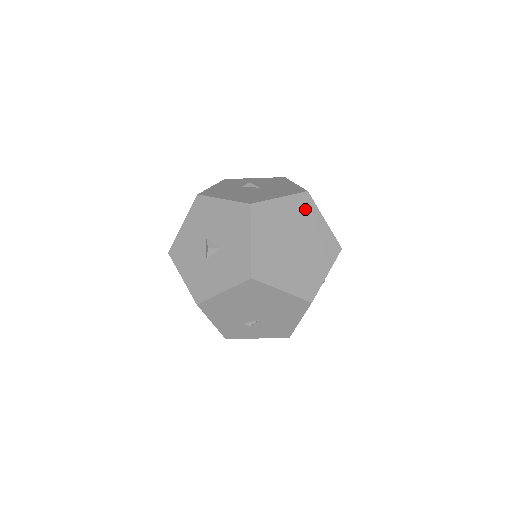
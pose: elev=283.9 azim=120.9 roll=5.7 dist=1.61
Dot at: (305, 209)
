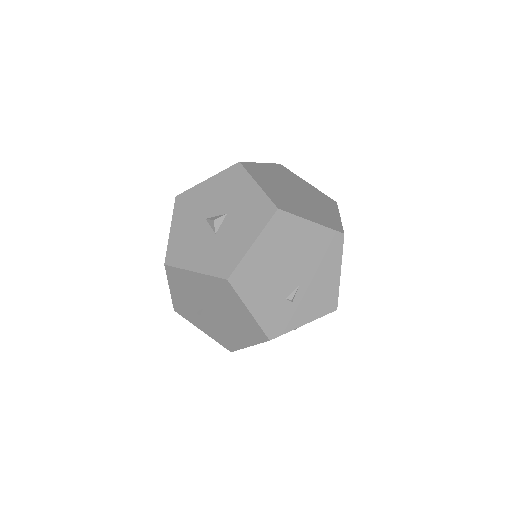
Dot at: (287, 174)
